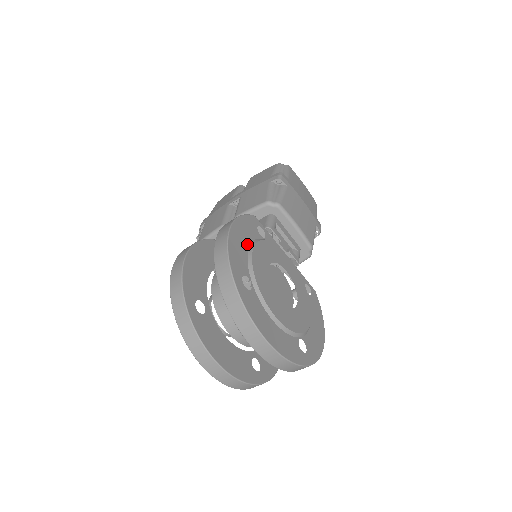
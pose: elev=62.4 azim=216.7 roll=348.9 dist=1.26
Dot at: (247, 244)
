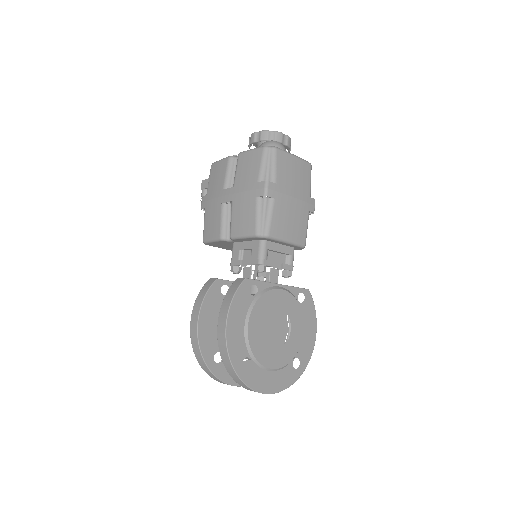
Dot at: (242, 323)
